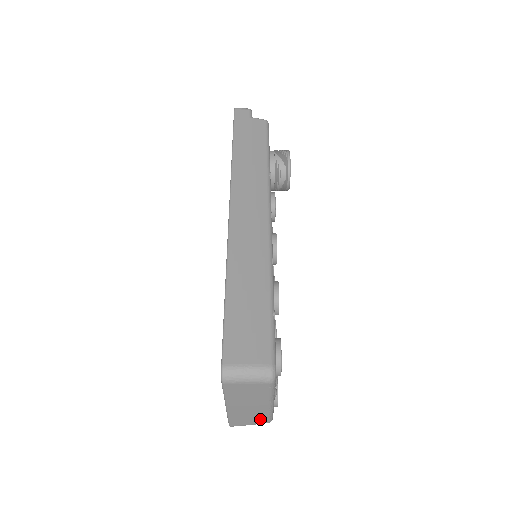
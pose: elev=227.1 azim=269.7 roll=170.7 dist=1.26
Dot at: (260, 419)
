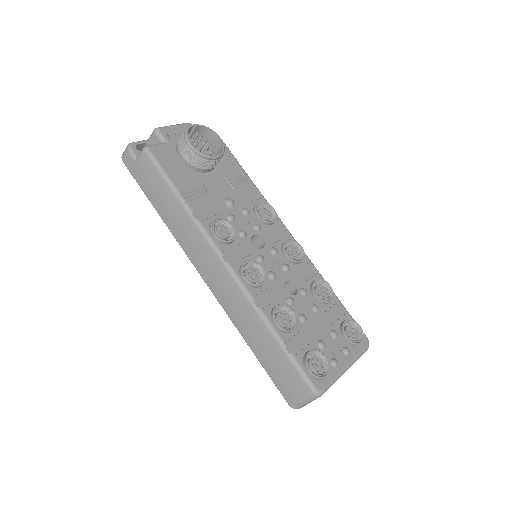
Dot at: occluded
